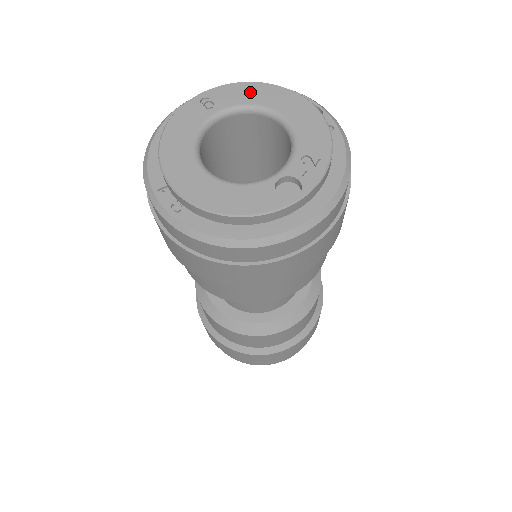
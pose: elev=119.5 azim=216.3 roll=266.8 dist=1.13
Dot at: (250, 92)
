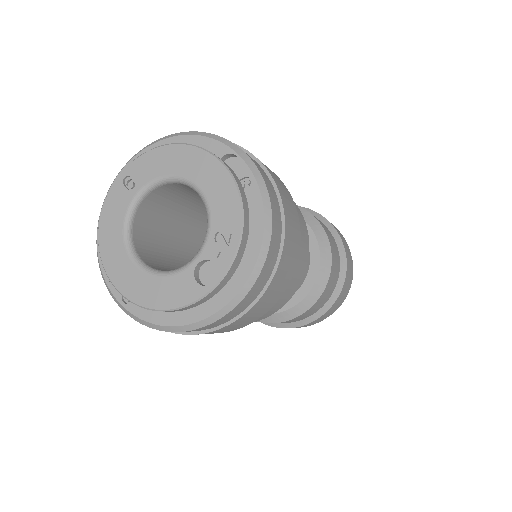
Dot at: (164, 160)
